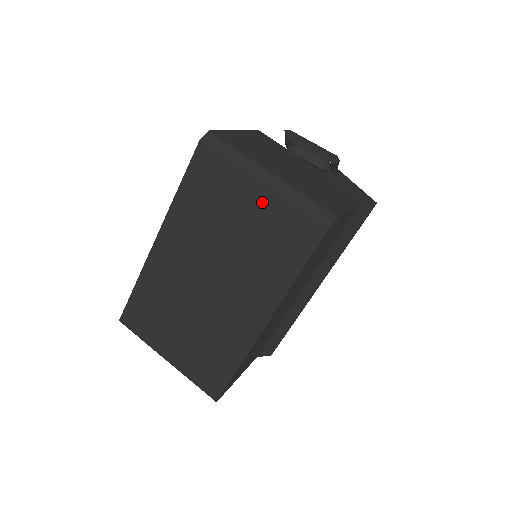
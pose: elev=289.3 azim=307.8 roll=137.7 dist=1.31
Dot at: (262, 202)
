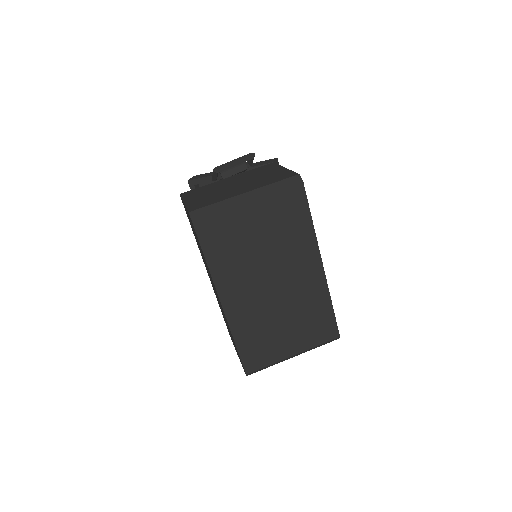
Dot at: (259, 211)
